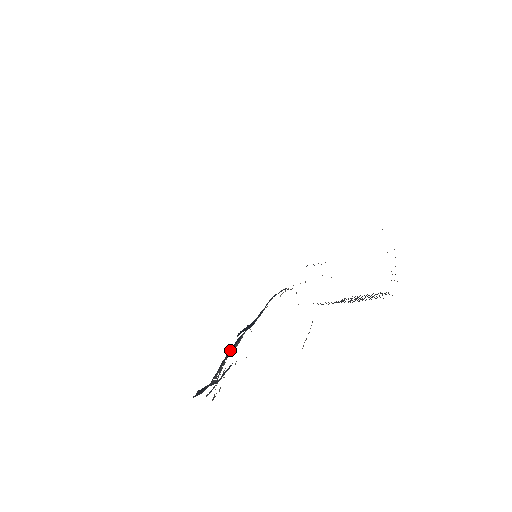
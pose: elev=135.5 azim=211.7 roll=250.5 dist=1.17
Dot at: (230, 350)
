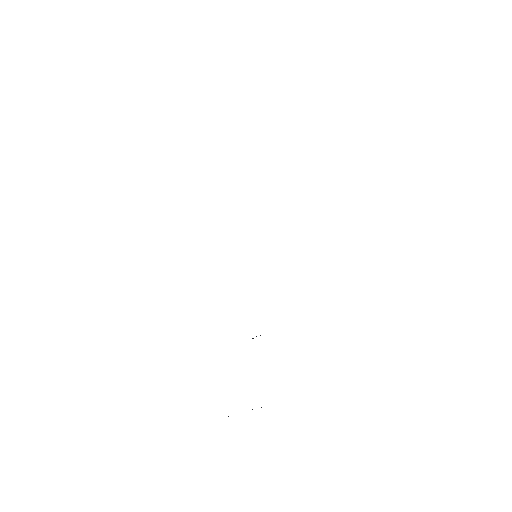
Dot at: occluded
